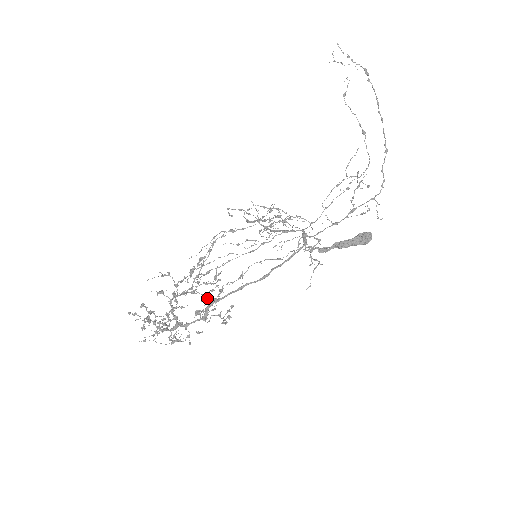
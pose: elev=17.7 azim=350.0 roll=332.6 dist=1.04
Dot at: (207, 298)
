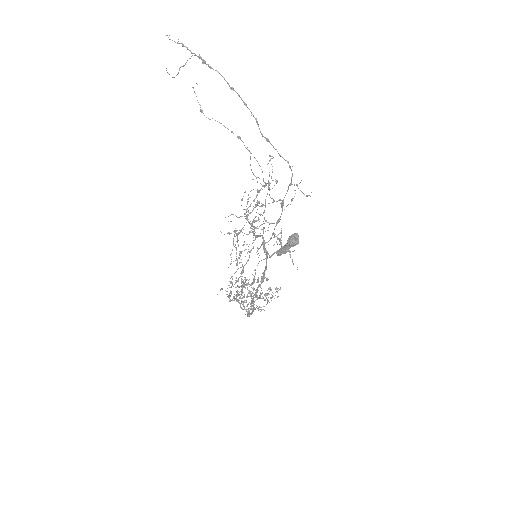
Dot at: occluded
